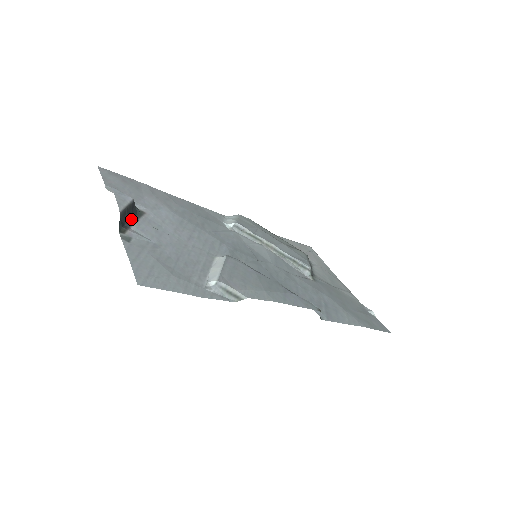
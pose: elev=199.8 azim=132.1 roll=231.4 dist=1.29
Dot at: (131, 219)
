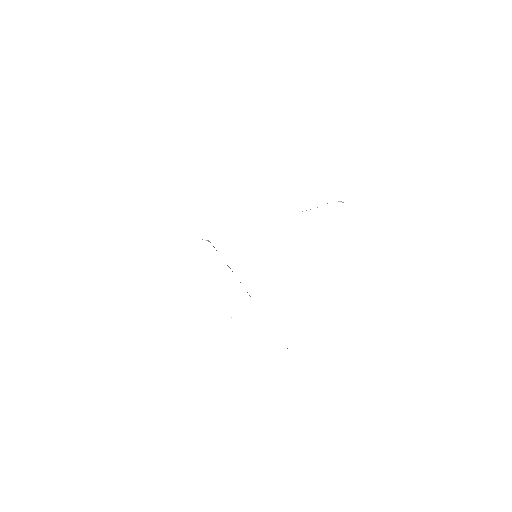
Dot at: occluded
